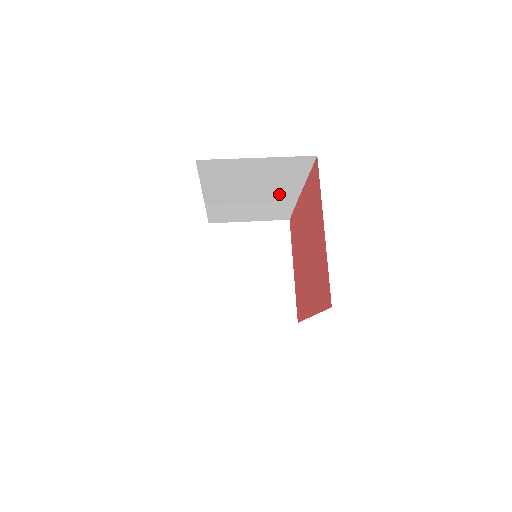
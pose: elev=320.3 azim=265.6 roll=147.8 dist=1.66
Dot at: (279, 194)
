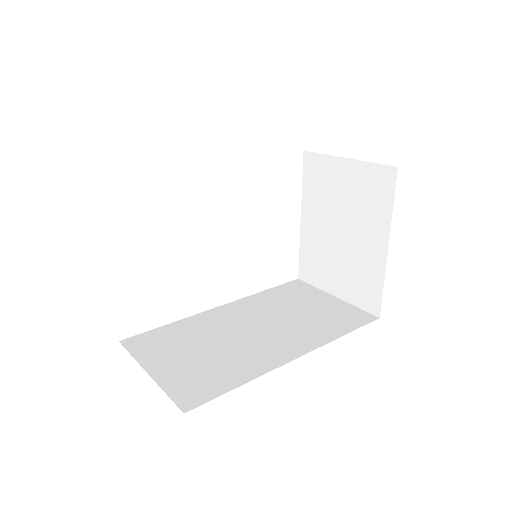
Dot at: occluded
